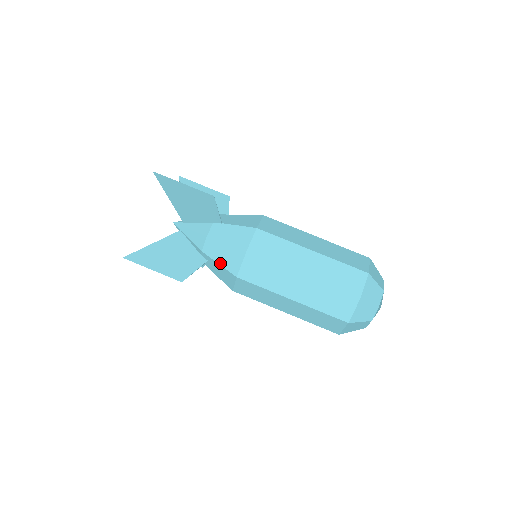
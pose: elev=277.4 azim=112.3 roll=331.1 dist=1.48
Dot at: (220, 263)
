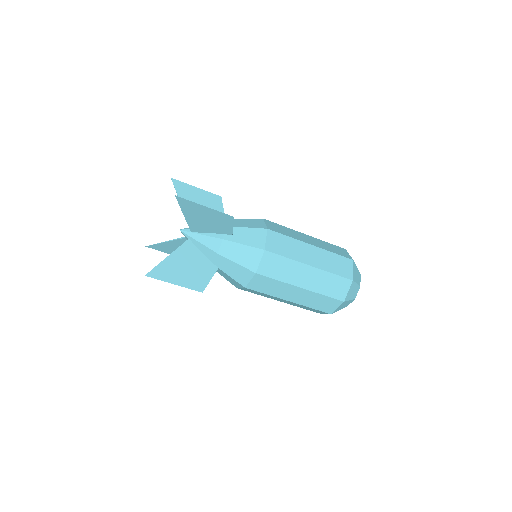
Dot at: occluded
